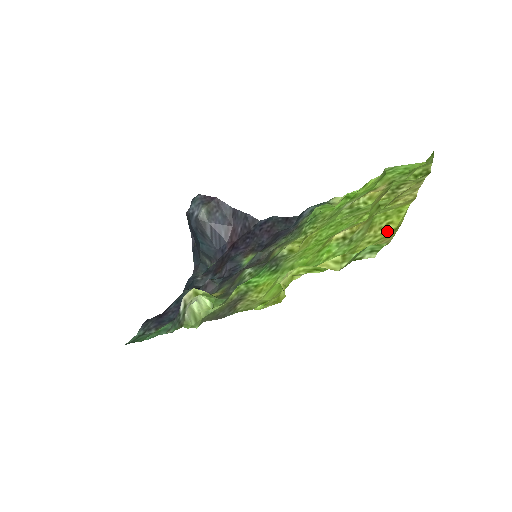
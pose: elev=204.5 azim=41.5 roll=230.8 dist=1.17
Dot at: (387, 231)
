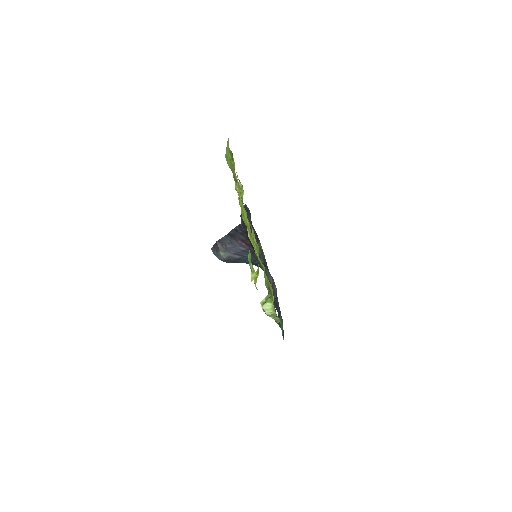
Dot at: (249, 227)
